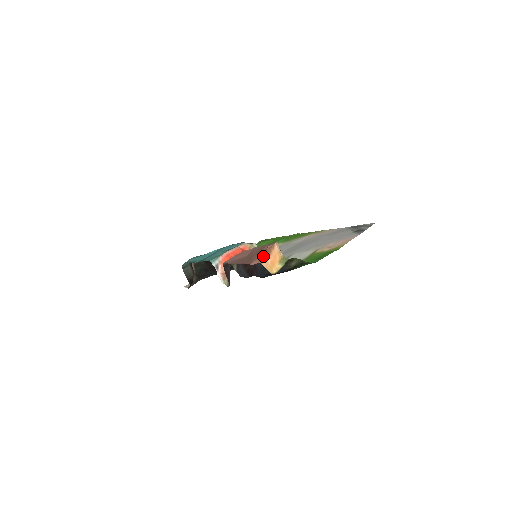
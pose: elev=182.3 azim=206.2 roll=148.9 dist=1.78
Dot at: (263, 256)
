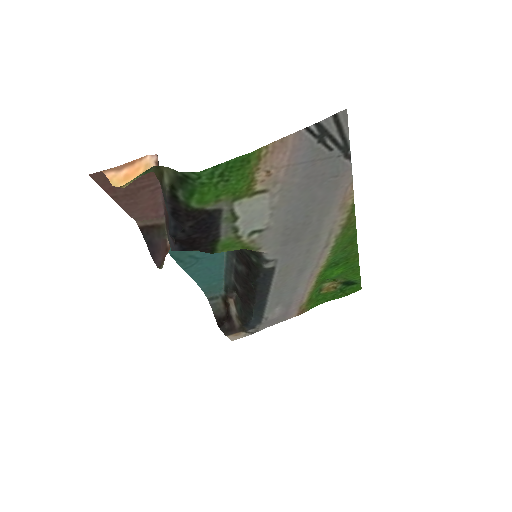
Dot at: (116, 167)
